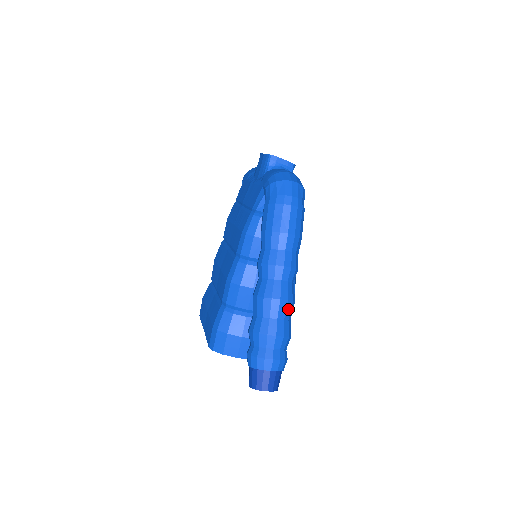
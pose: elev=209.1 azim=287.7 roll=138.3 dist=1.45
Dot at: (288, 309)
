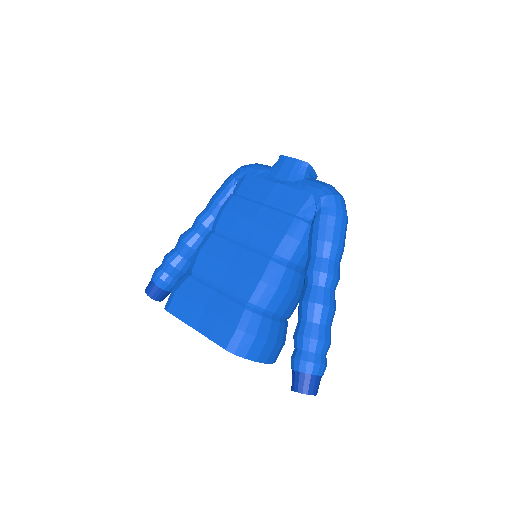
Dot at: (333, 317)
